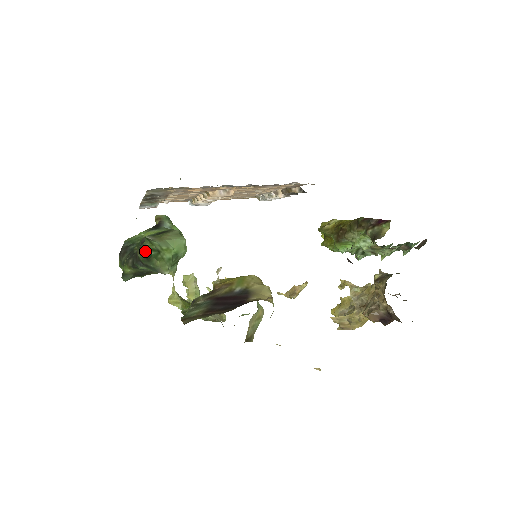
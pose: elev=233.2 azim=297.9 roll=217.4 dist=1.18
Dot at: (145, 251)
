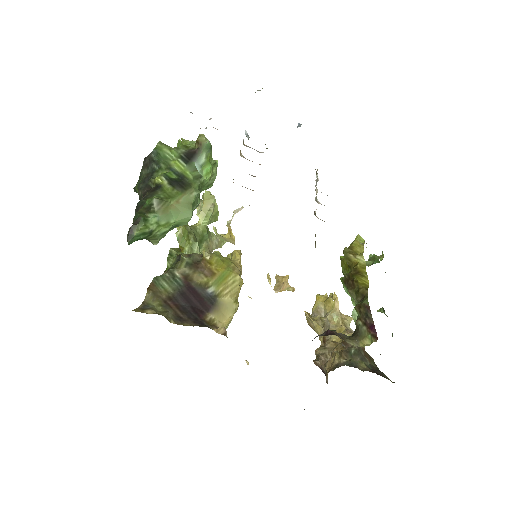
Dot at: (132, 237)
